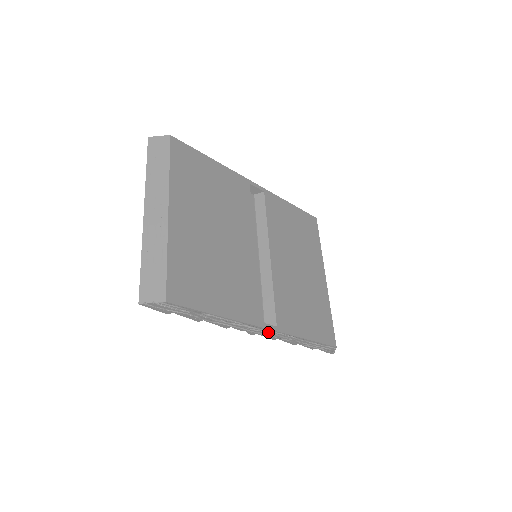
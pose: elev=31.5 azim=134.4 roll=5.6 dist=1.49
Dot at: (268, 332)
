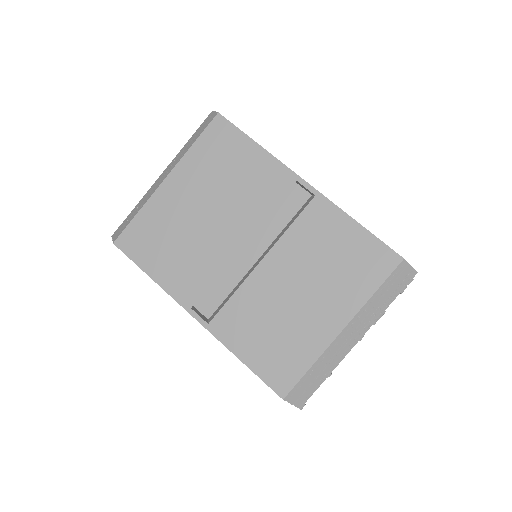
Dot at: occluded
